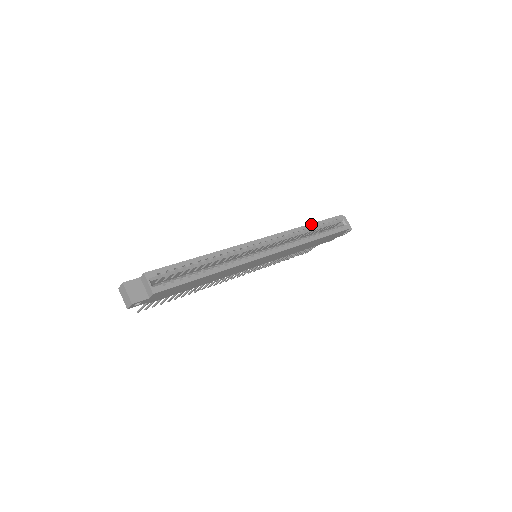
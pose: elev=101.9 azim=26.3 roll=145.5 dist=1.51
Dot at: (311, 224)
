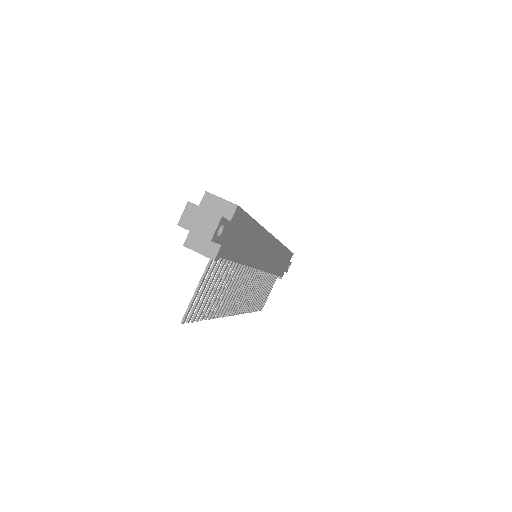
Dot at: occluded
